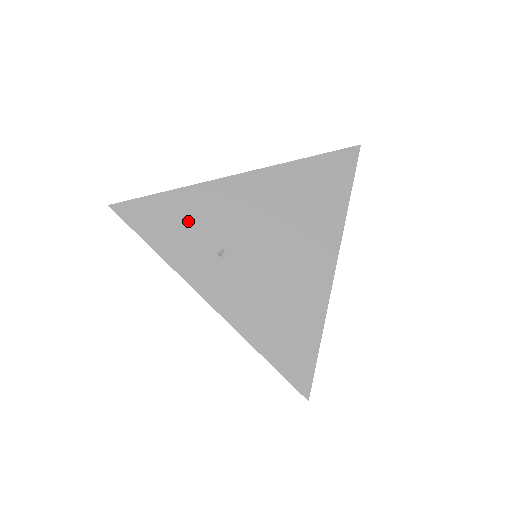
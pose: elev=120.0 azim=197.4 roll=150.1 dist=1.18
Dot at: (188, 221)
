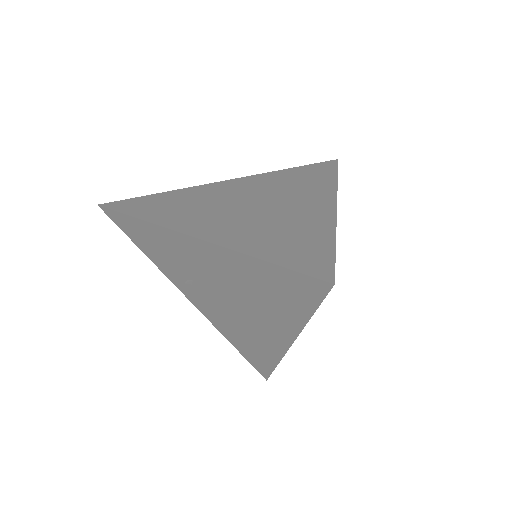
Dot at: (158, 247)
